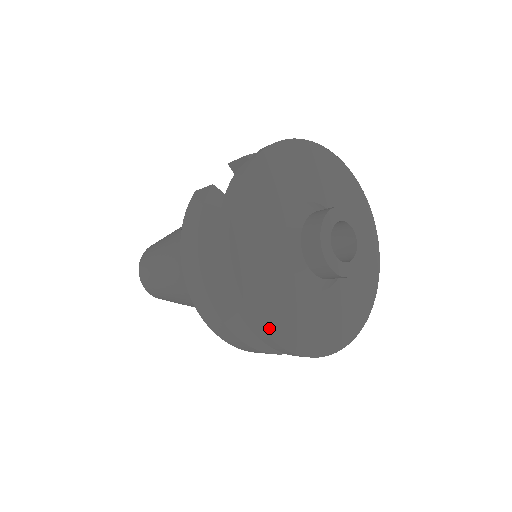
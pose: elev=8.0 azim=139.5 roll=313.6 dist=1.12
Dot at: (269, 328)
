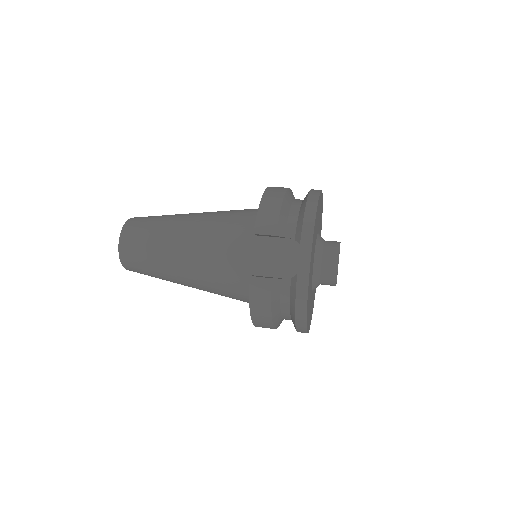
Dot at: (309, 327)
